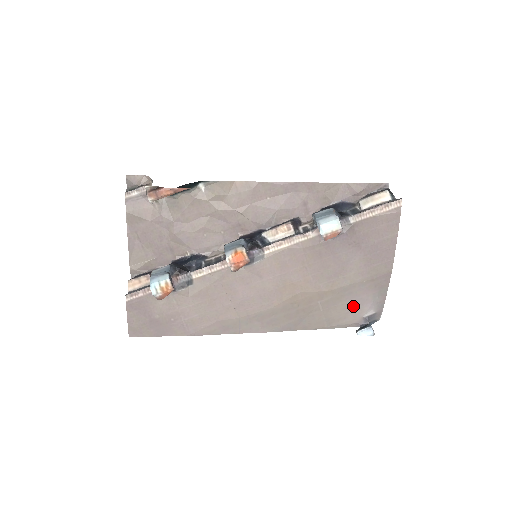
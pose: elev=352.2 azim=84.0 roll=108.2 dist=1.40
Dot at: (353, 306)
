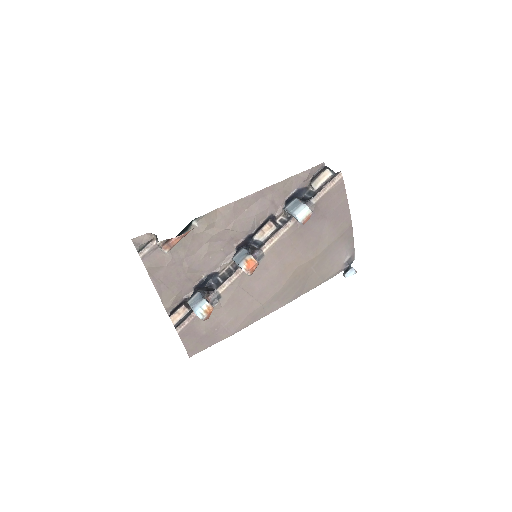
Dot at: (335, 259)
